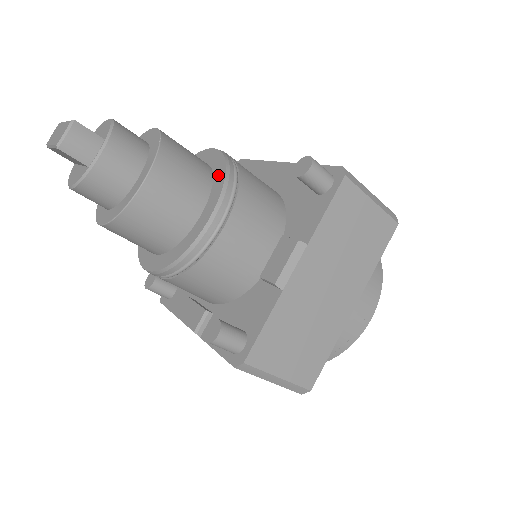
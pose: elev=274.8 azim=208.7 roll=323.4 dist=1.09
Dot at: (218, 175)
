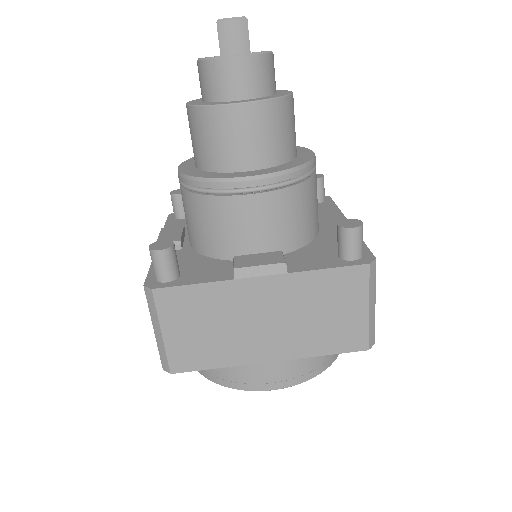
Dot at: (292, 164)
